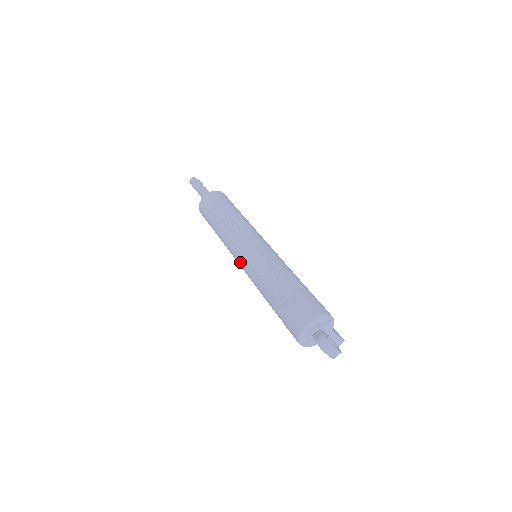
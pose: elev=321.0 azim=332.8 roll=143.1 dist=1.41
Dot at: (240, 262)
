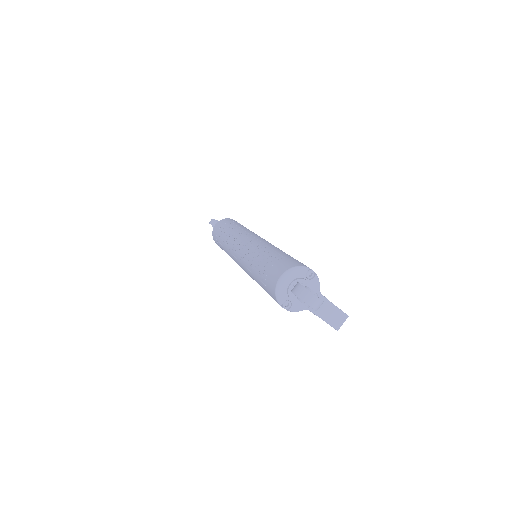
Dot at: (236, 259)
